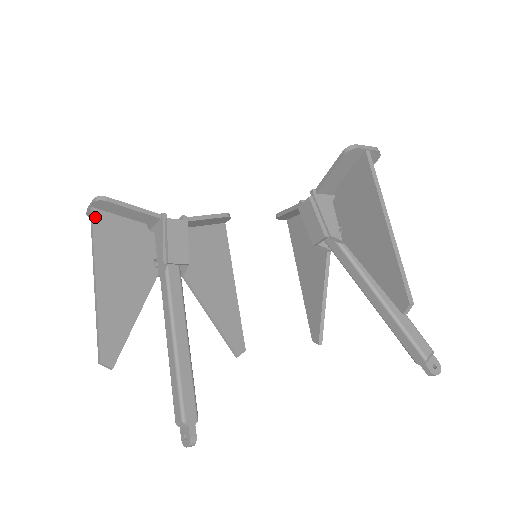
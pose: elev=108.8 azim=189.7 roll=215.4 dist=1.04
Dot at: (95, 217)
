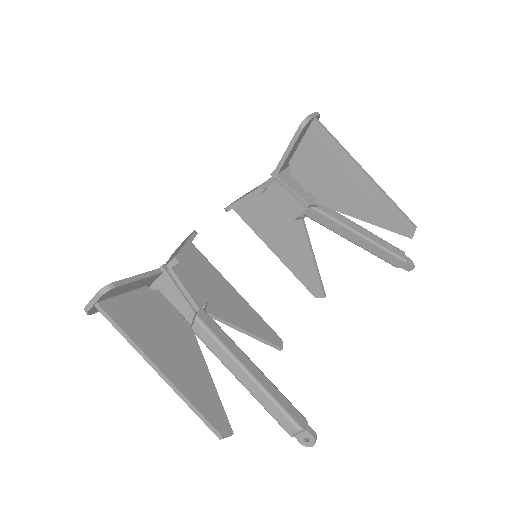
Dot at: (108, 310)
